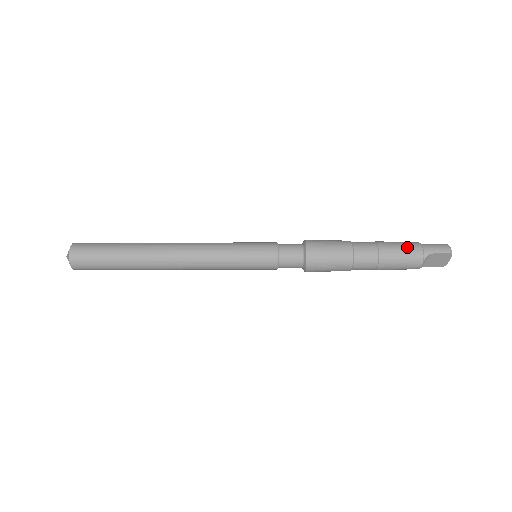
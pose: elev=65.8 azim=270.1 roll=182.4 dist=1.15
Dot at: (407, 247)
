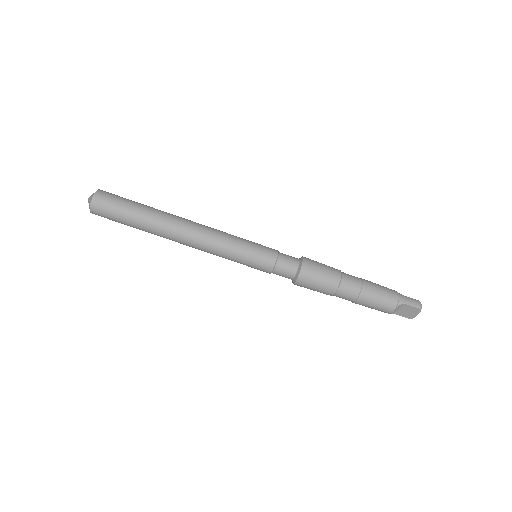
Dot at: (386, 291)
